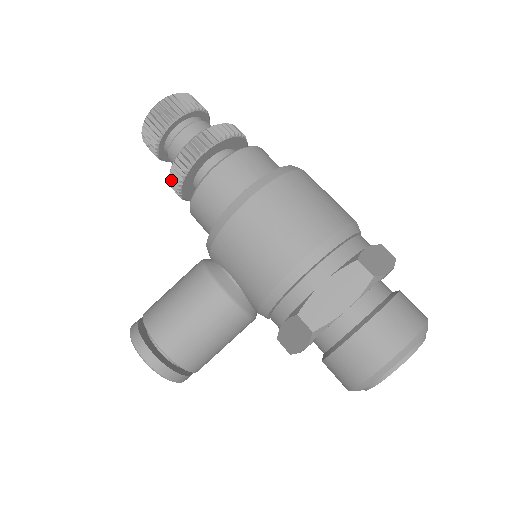
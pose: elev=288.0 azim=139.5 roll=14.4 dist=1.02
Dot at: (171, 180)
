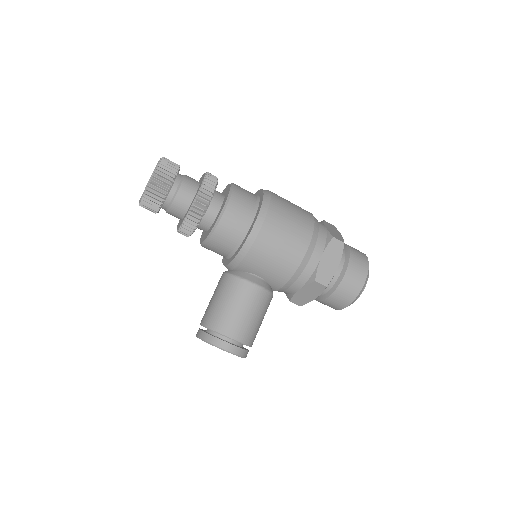
Dot at: (184, 227)
